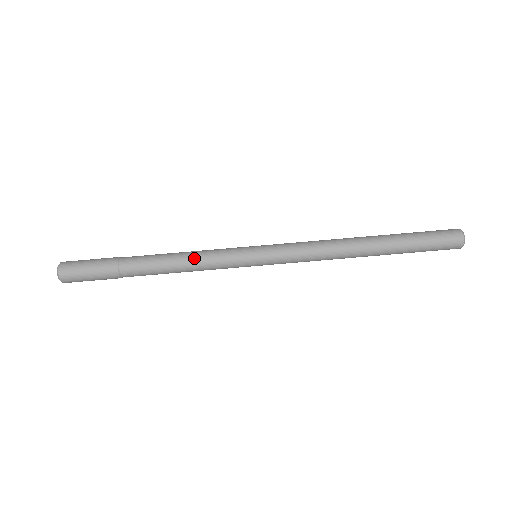
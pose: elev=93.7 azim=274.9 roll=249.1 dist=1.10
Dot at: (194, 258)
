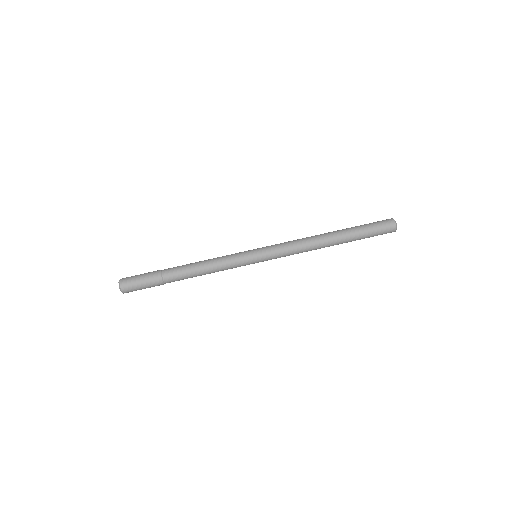
Dot at: (213, 260)
